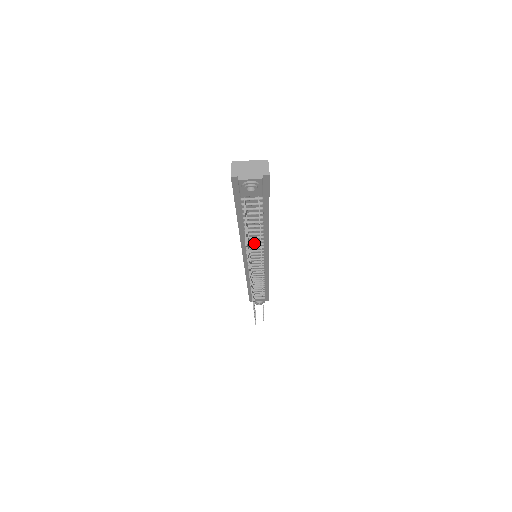
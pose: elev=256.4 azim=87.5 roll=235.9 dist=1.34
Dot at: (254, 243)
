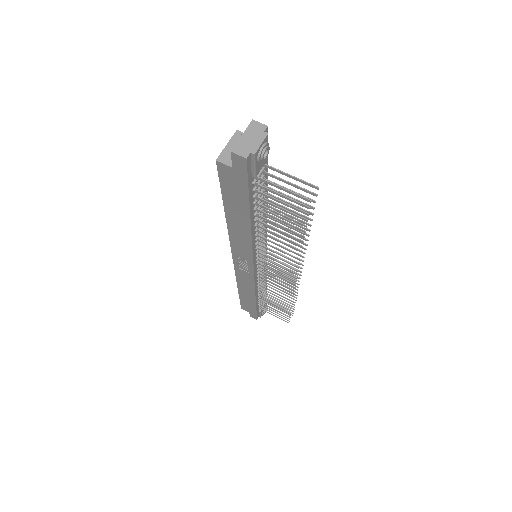
Dot at: occluded
